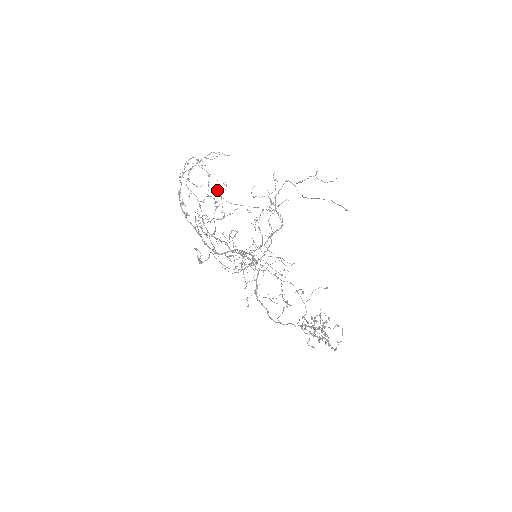
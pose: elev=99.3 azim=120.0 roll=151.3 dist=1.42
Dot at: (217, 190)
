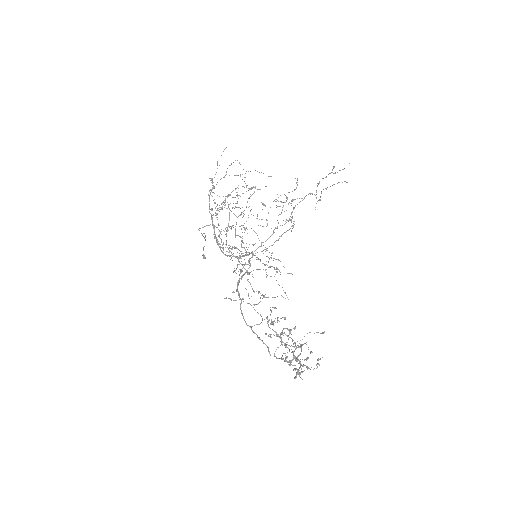
Dot at: (249, 206)
